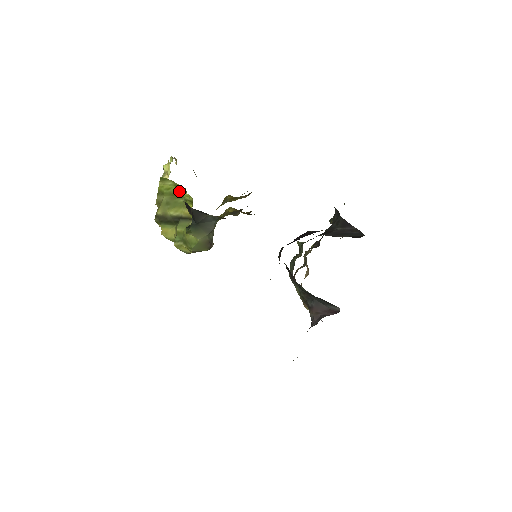
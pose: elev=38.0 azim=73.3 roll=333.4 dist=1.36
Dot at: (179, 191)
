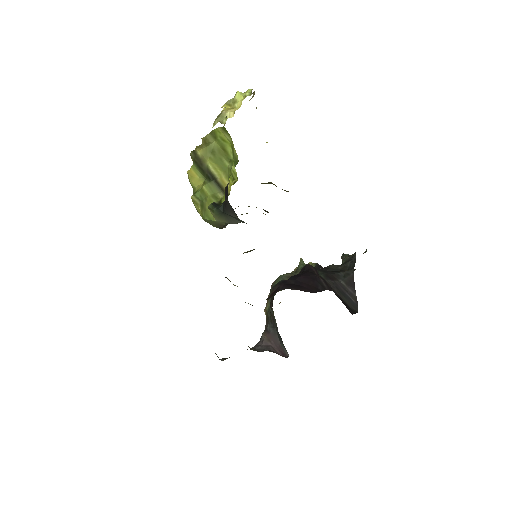
Dot at: (231, 153)
